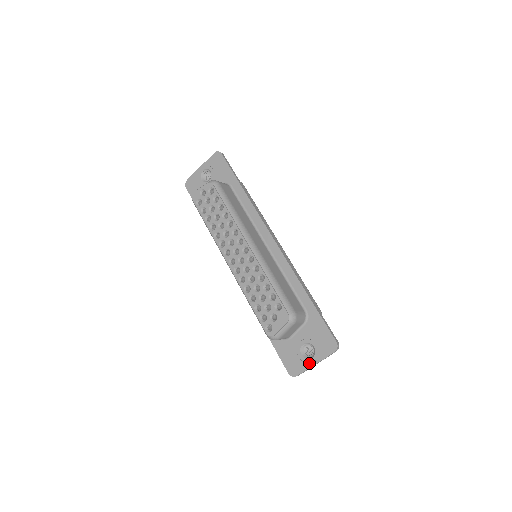
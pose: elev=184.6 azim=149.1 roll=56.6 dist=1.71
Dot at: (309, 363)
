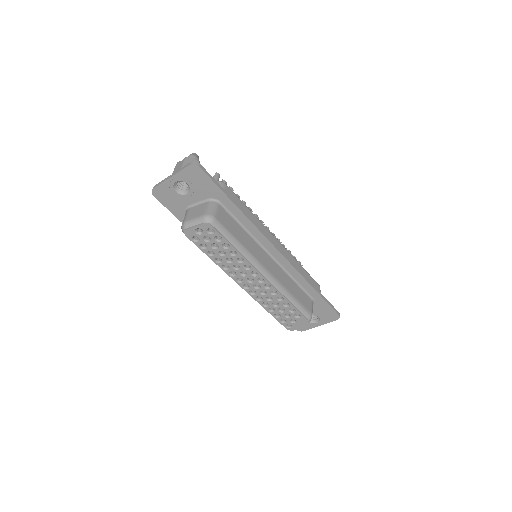
Dot at: (314, 325)
